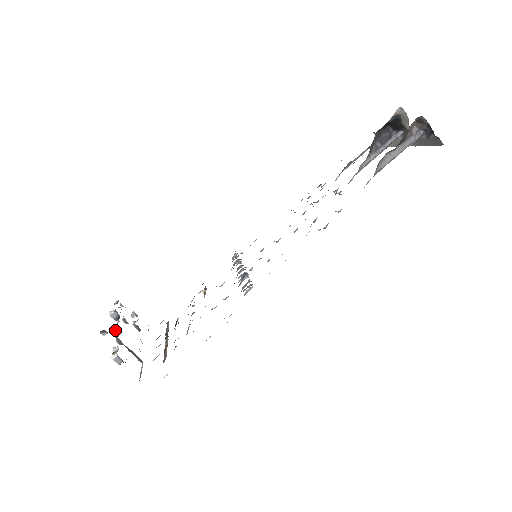
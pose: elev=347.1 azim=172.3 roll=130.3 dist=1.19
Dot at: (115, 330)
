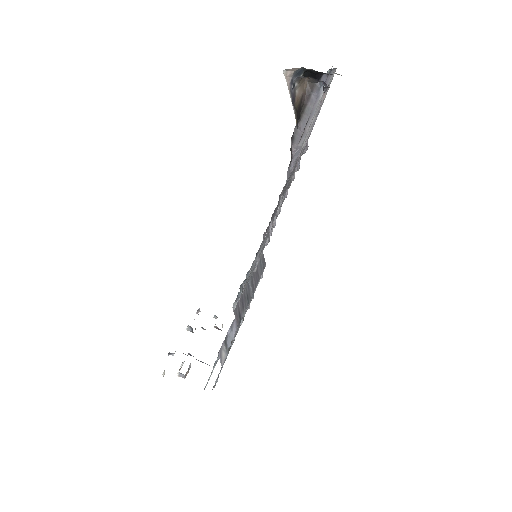
Dot at: occluded
